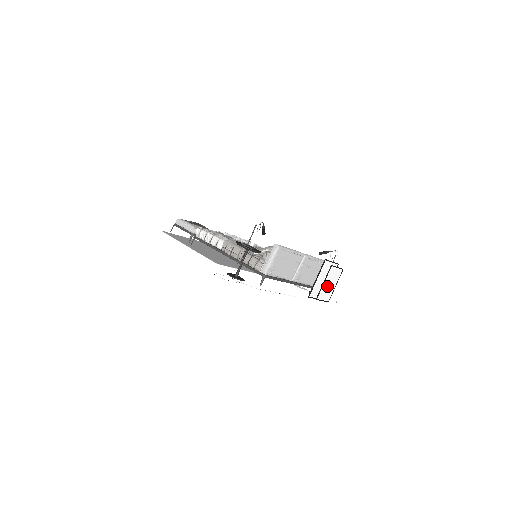
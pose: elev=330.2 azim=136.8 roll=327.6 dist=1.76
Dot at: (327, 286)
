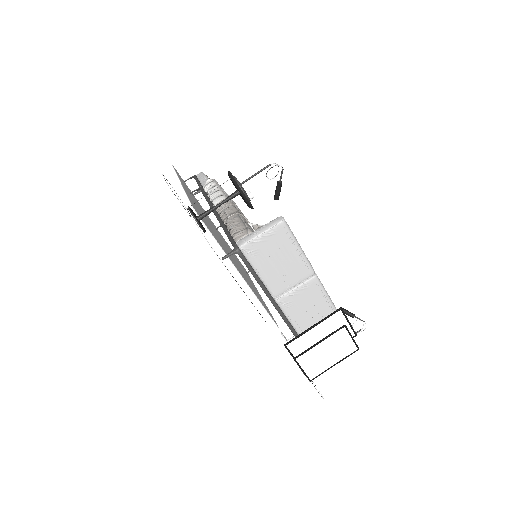
Dot at: (321, 353)
